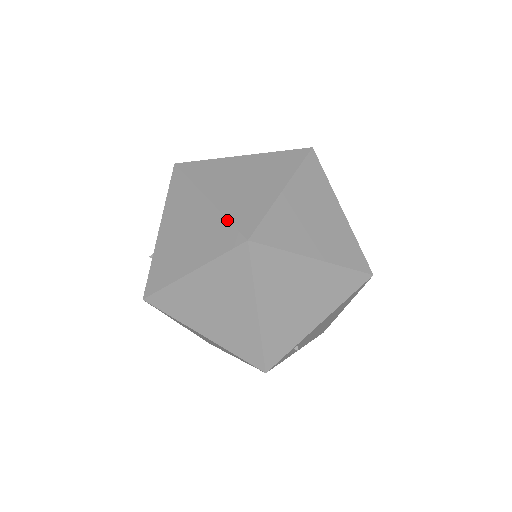
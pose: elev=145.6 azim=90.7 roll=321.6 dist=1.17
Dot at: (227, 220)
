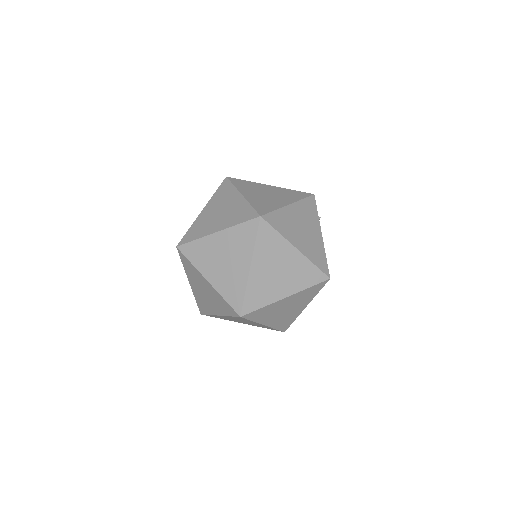
Dot at: occluded
